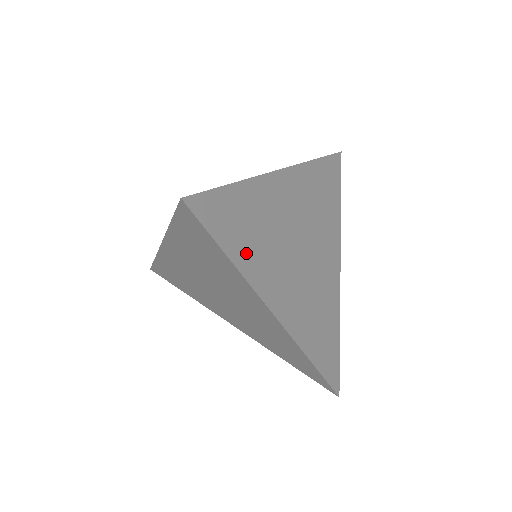
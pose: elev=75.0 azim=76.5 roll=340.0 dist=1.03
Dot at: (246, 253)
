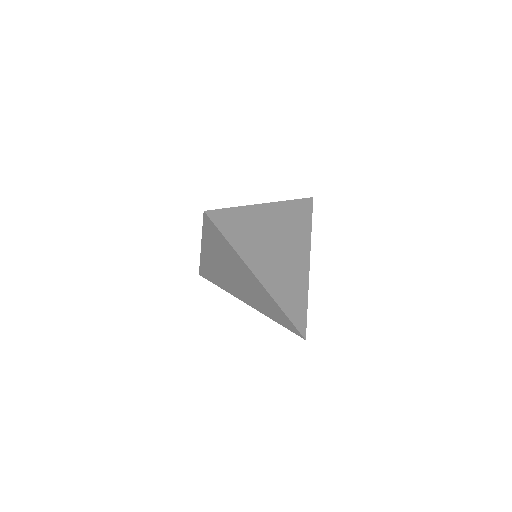
Dot at: (240, 243)
